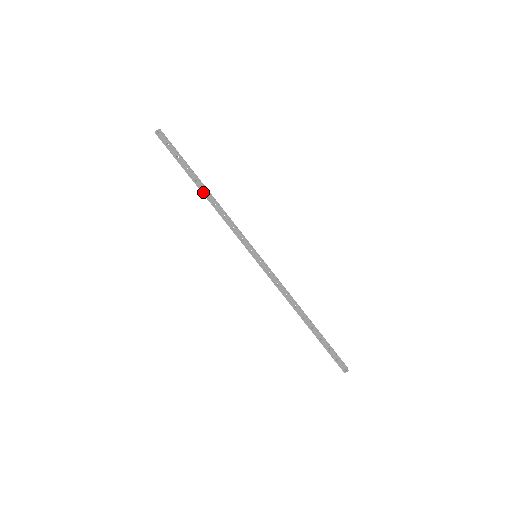
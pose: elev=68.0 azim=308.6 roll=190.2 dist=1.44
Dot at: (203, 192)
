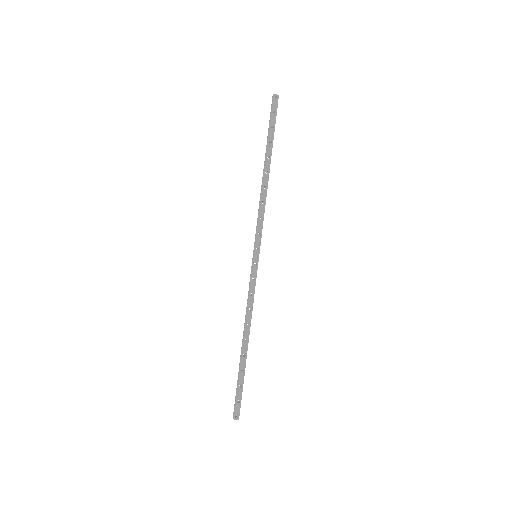
Dot at: (265, 170)
